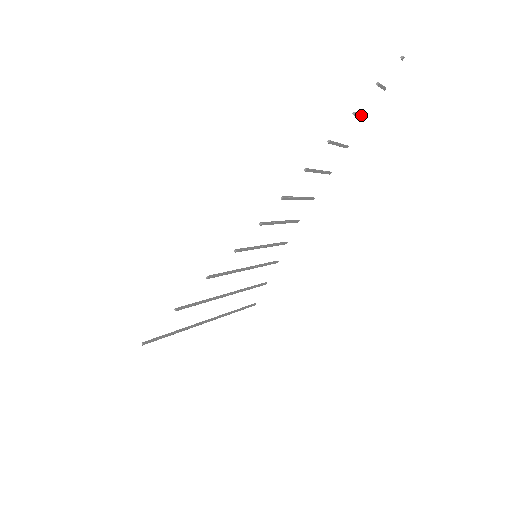
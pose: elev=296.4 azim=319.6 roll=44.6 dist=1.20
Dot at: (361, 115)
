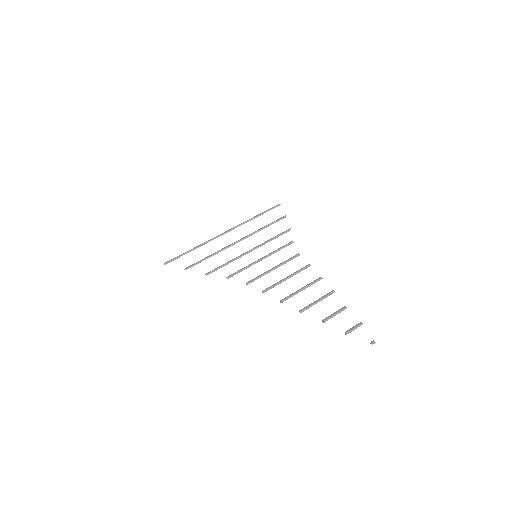
Dot at: occluded
